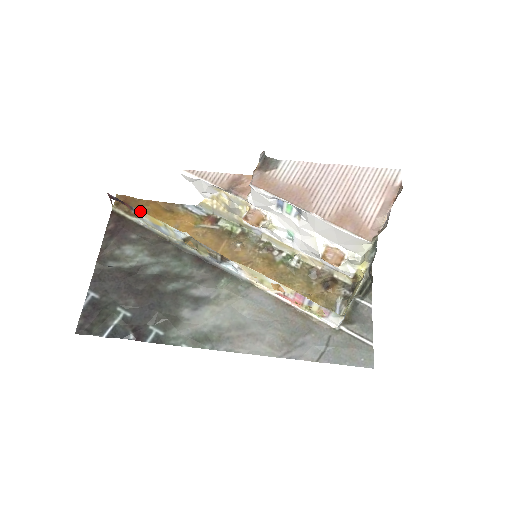
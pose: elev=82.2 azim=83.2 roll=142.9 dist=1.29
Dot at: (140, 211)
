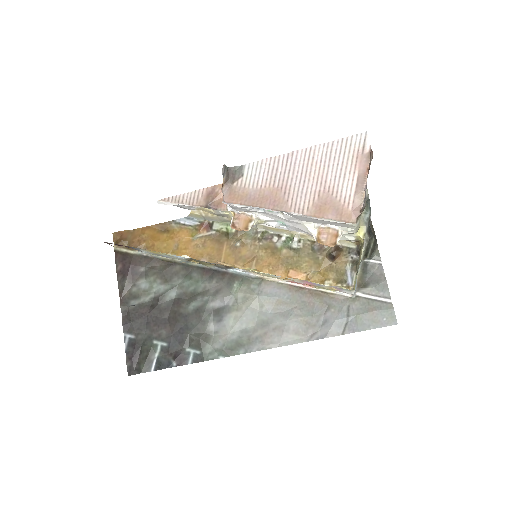
Dot at: (138, 248)
